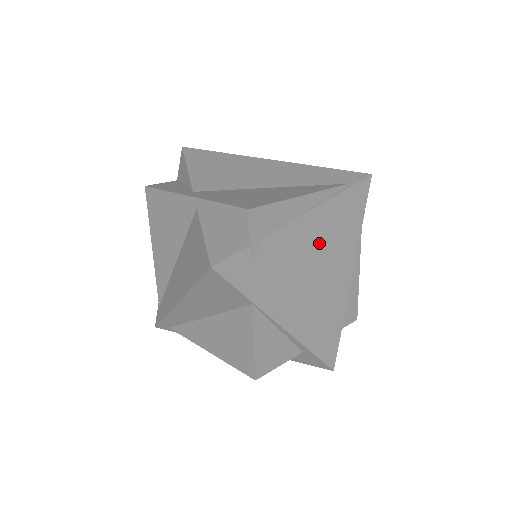
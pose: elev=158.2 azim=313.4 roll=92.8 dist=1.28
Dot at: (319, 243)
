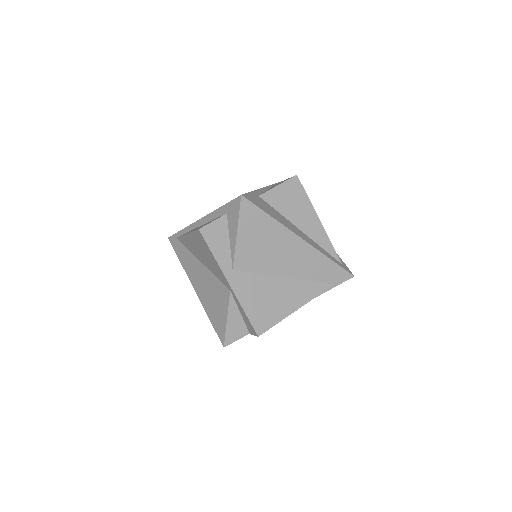
Dot at: occluded
